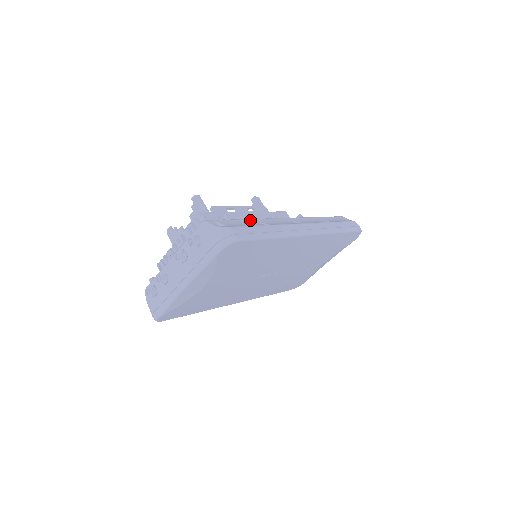
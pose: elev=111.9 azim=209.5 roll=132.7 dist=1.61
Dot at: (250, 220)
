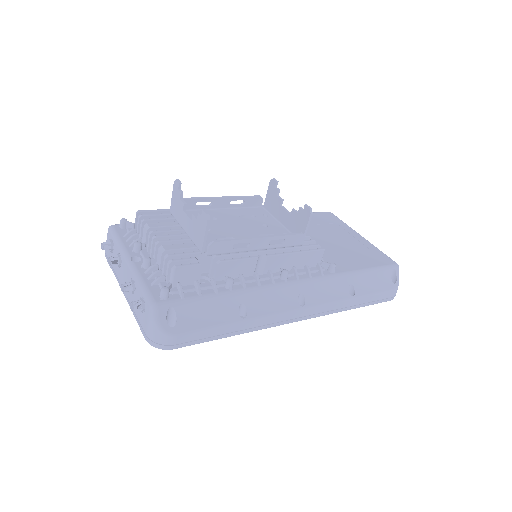
Dot at: (231, 299)
